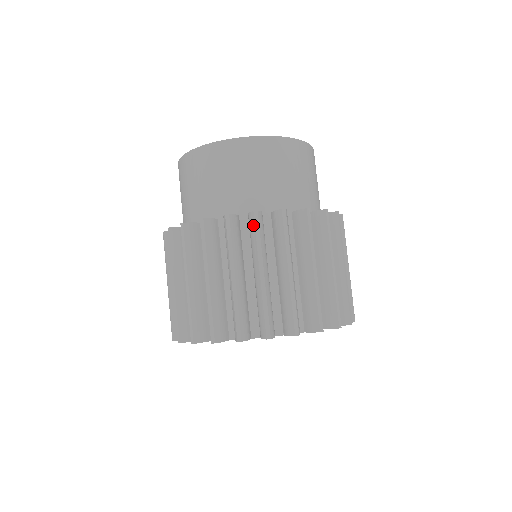
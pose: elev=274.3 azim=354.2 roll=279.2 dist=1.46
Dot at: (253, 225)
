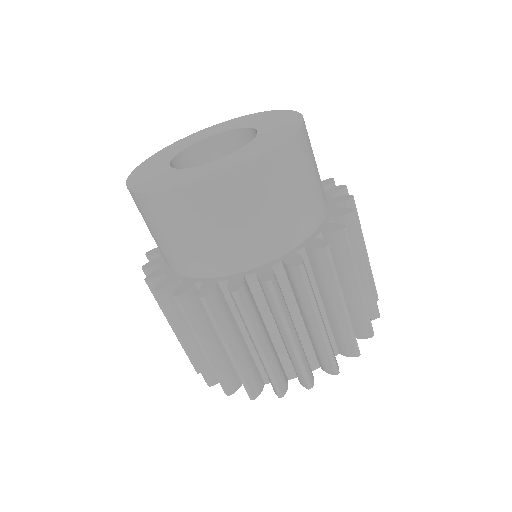
Dot at: (300, 280)
